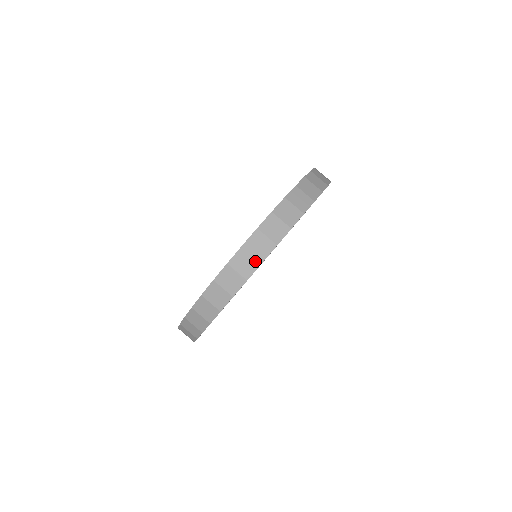
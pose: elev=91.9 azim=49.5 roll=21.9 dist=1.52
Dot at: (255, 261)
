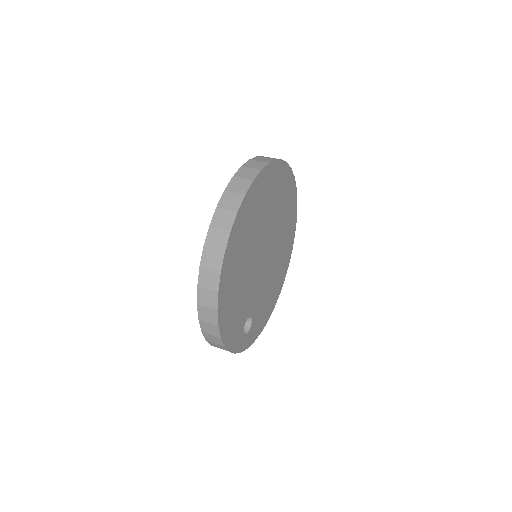
Dot at: occluded
